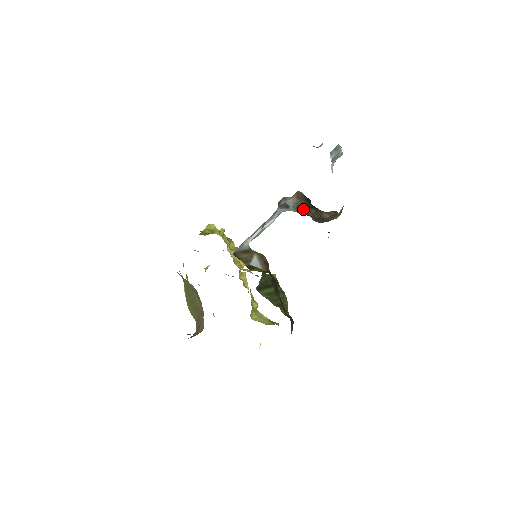
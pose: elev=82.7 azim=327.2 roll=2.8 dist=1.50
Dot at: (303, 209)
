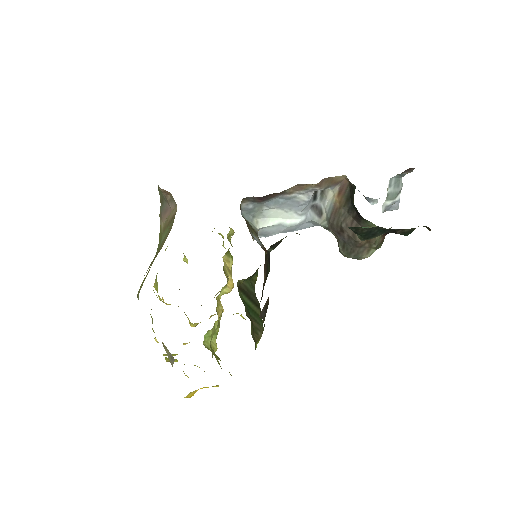
Dot at: (338, 215)
